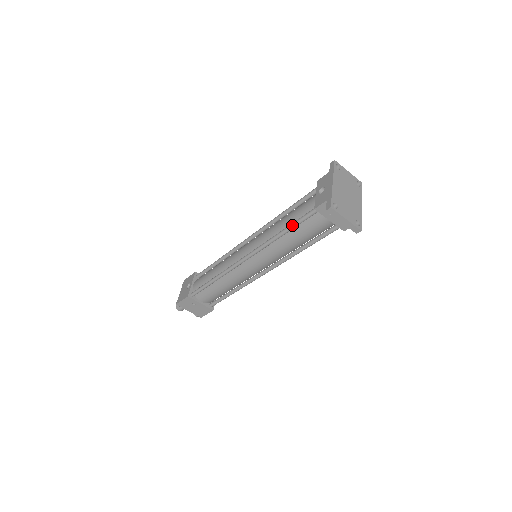
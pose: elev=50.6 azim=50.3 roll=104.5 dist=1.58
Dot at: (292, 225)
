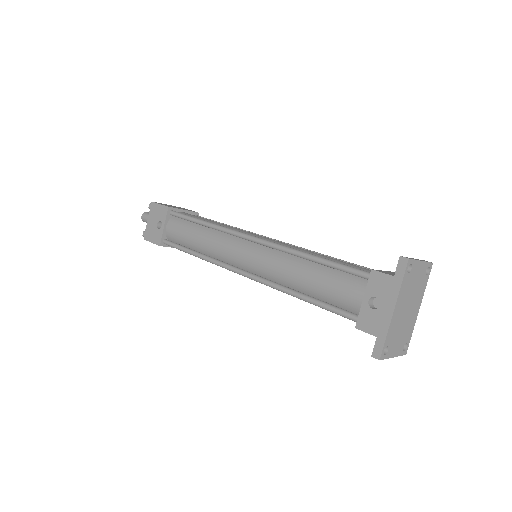
Dot at: (317, 305)
